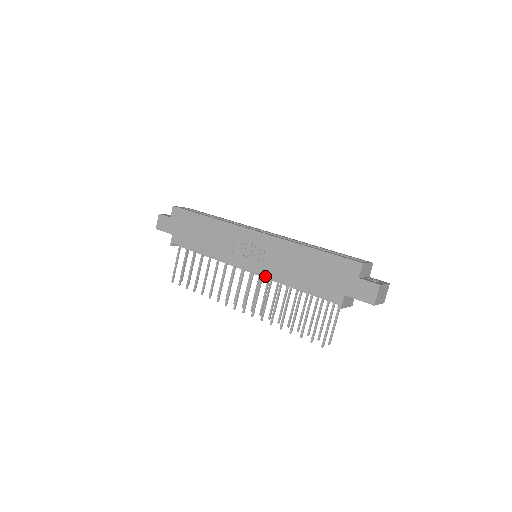
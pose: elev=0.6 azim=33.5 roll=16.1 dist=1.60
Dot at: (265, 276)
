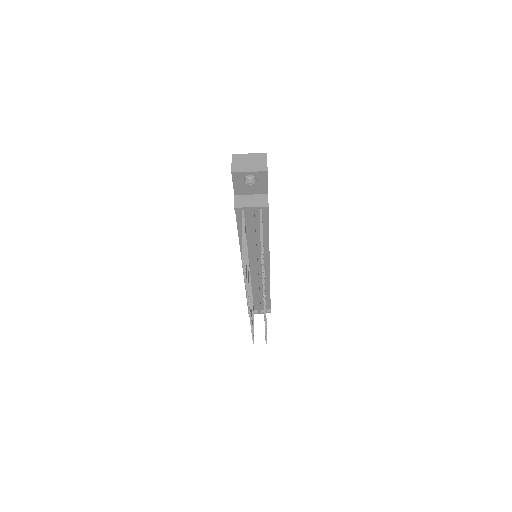
Dot at: (241, 256)
